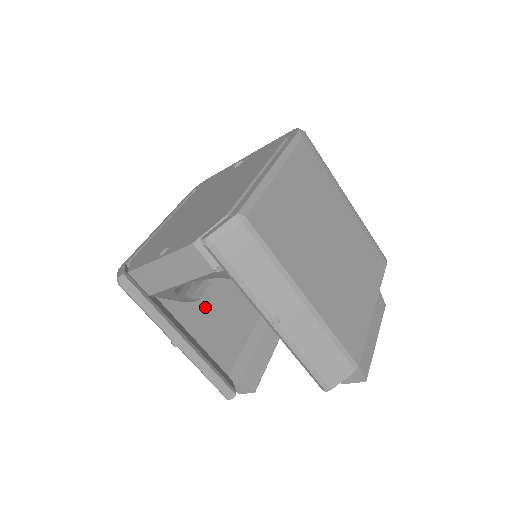
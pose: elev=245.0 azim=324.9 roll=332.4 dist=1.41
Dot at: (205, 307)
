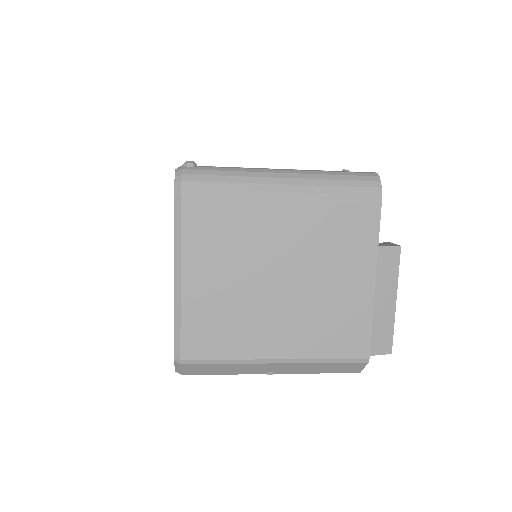
Dot at: occluded
